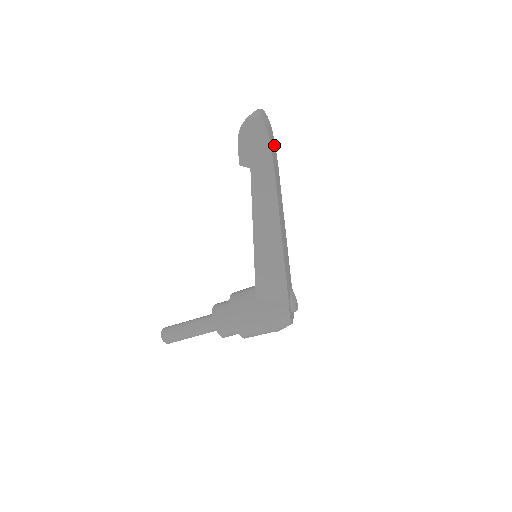
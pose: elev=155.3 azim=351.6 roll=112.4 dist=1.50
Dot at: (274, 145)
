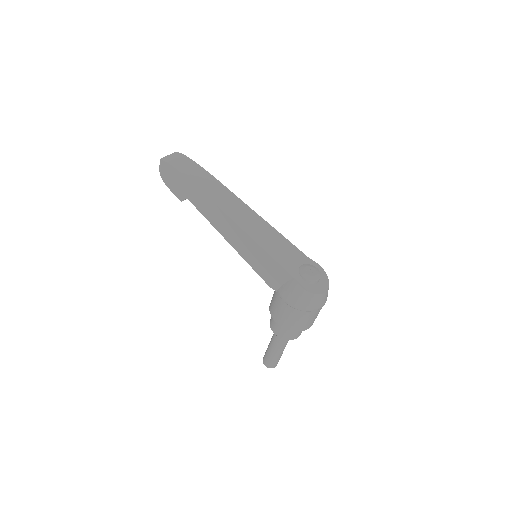
Dot at: (198, 168)
